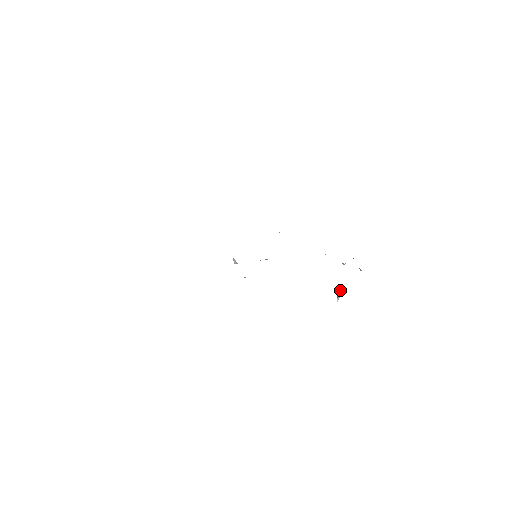
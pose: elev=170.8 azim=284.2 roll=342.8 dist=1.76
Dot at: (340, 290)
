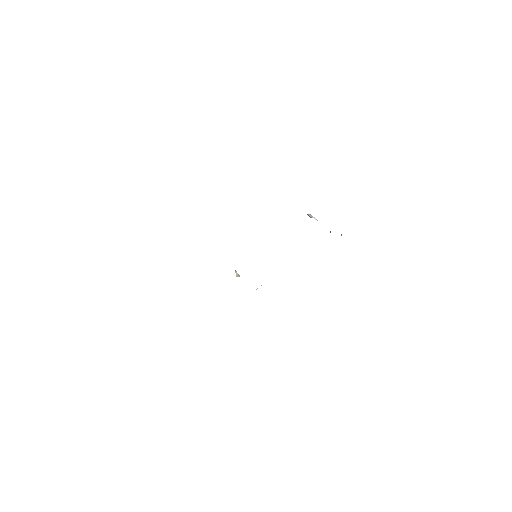
Dot at: (315, 218)
